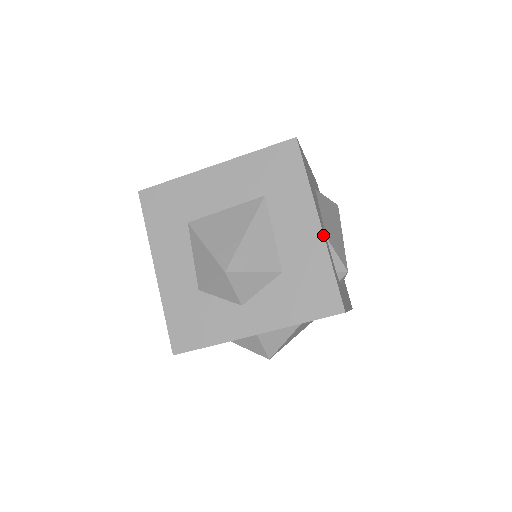
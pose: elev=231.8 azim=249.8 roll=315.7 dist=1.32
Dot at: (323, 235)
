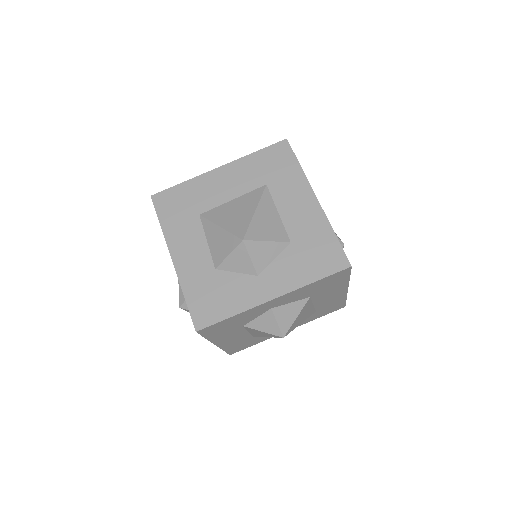
Dot at: (321, 208)
